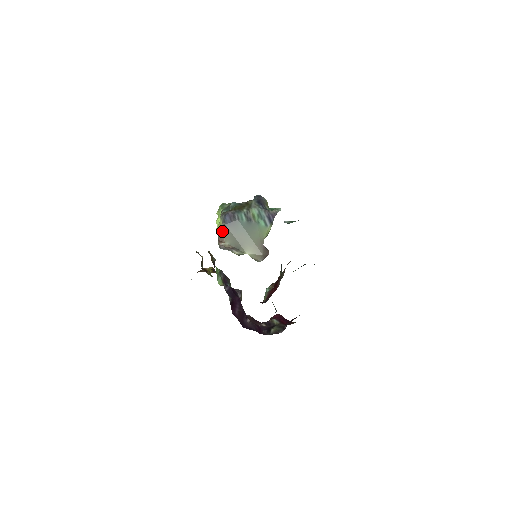
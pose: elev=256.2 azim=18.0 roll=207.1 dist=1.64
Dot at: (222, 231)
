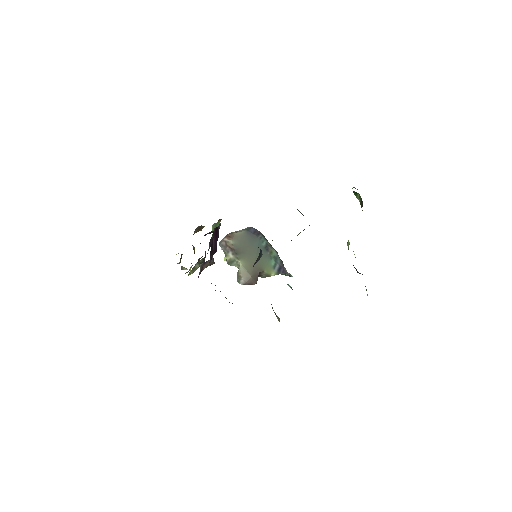
Dot at: (239, 231)
